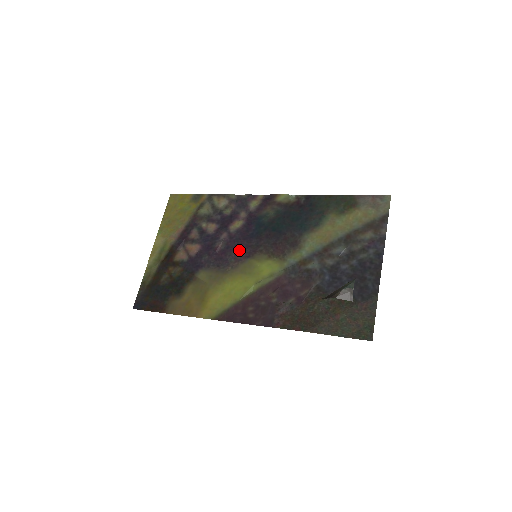
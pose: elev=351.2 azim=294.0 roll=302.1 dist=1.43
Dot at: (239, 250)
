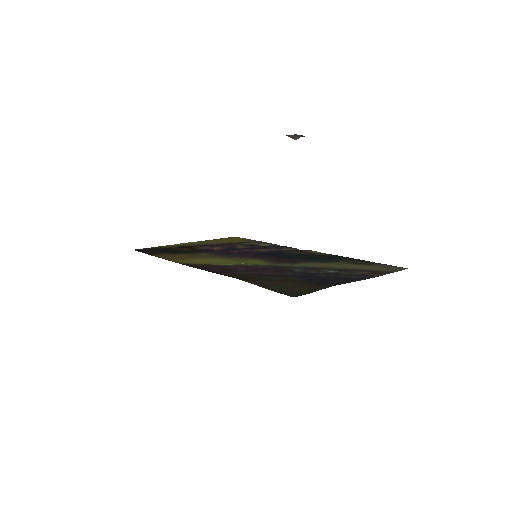
Dot at: (247, 254)
